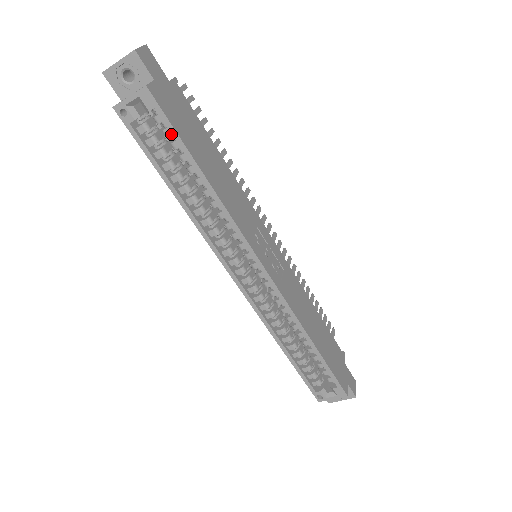
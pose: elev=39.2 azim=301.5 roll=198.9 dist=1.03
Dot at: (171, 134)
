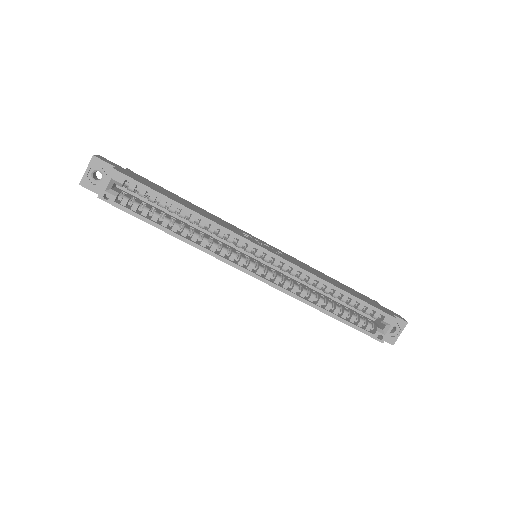
Dot at: (145, 192)
